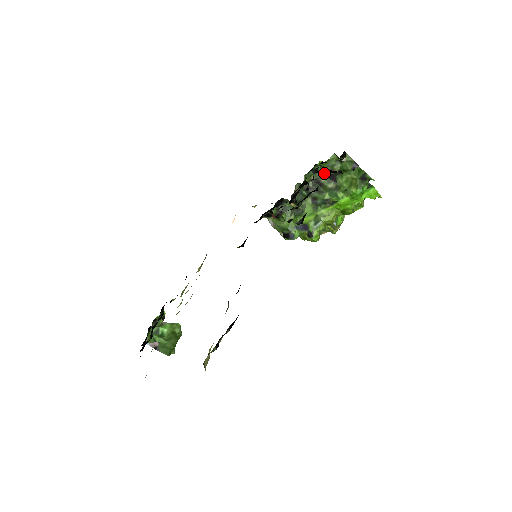
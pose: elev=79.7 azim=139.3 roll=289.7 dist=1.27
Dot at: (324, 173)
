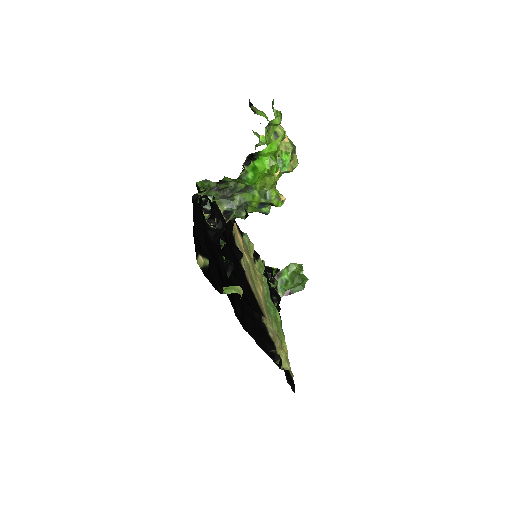
Dot at: occluded
